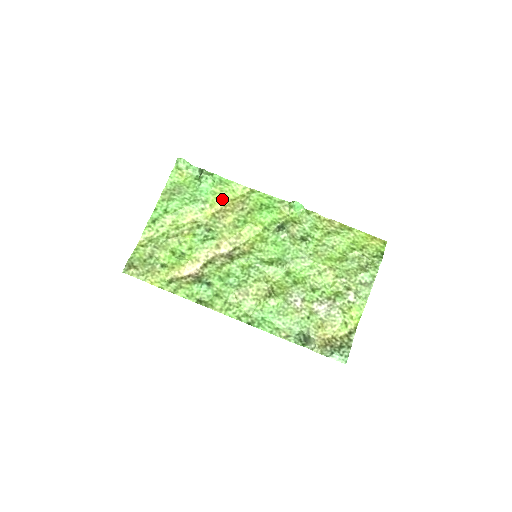
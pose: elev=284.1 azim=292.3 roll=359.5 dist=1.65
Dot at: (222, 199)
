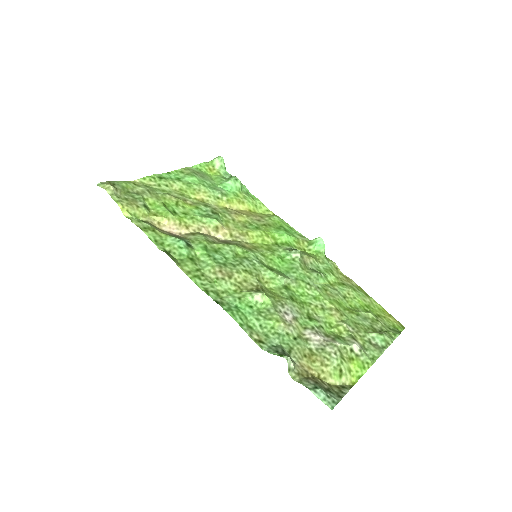
Dot at: (242, 204)
